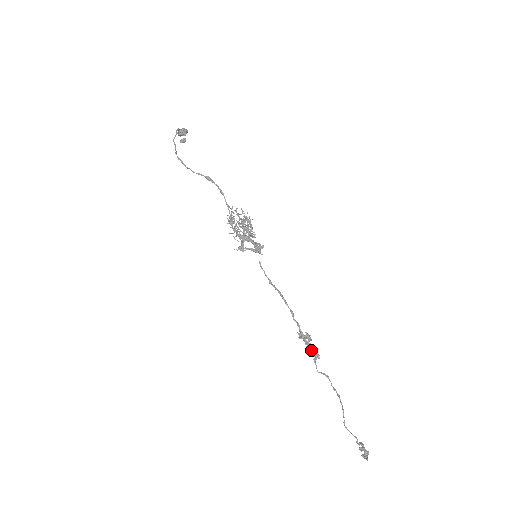
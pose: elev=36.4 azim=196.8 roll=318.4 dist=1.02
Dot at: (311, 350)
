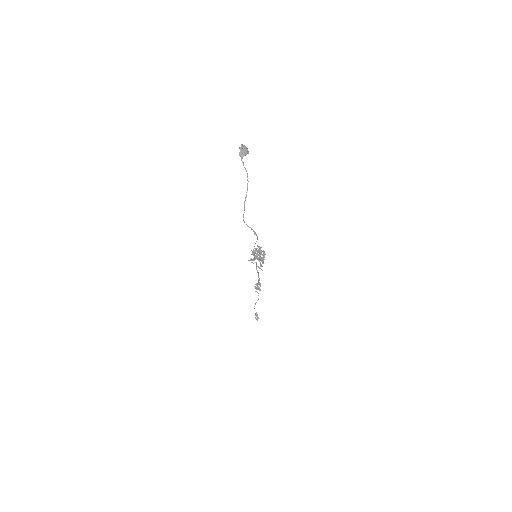
Dot at: (258, 288)
